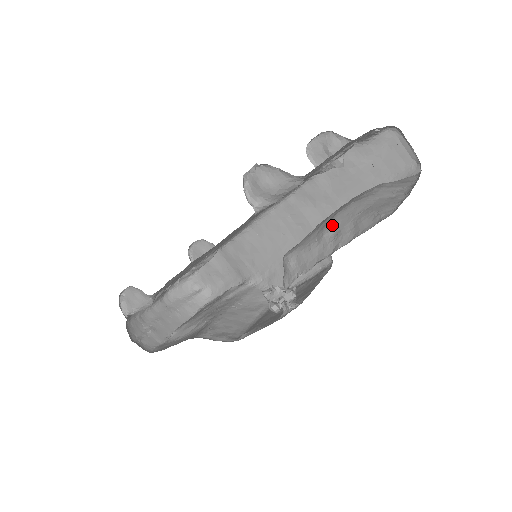
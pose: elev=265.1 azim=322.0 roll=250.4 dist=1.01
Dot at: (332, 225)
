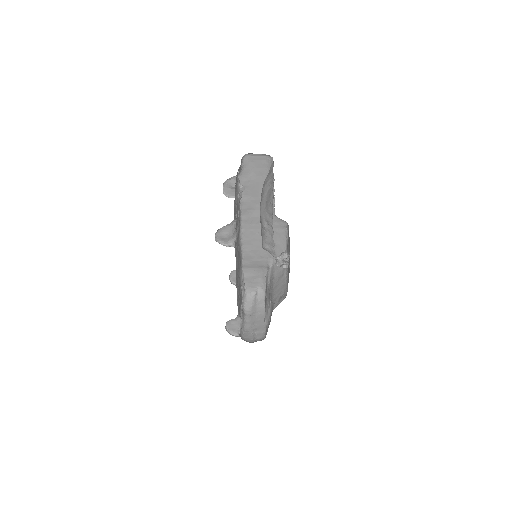
Dot at: (263, 220)
